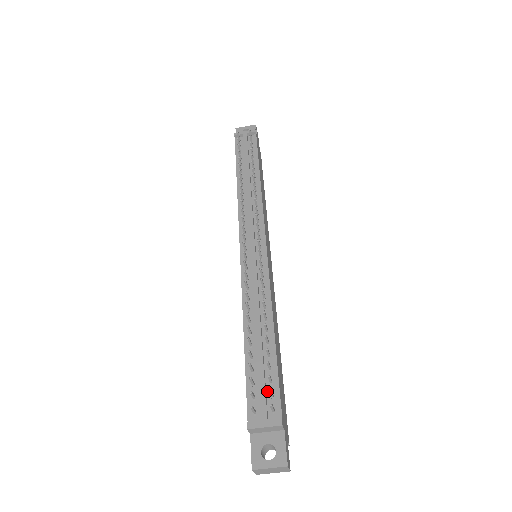
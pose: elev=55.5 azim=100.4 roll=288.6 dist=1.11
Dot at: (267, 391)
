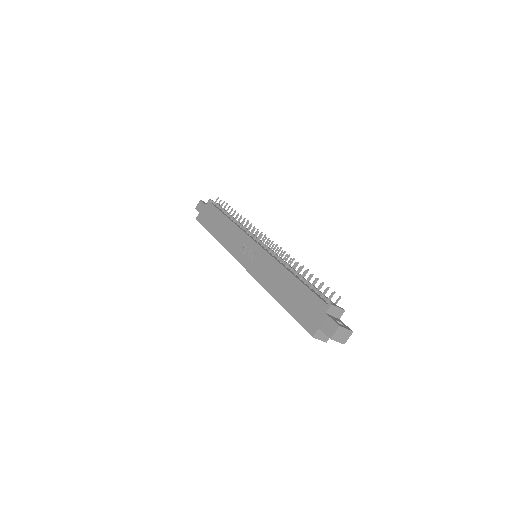
Dot at: occluded
